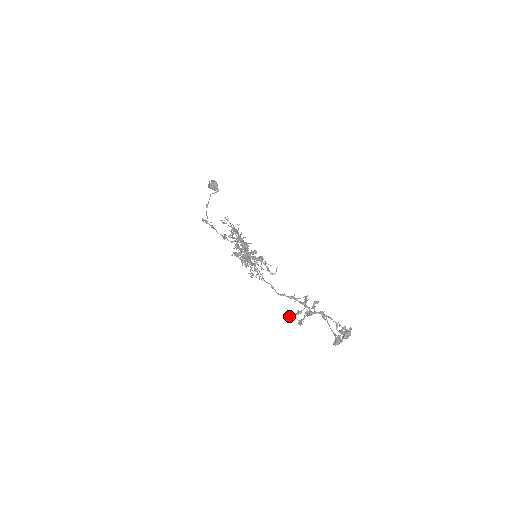
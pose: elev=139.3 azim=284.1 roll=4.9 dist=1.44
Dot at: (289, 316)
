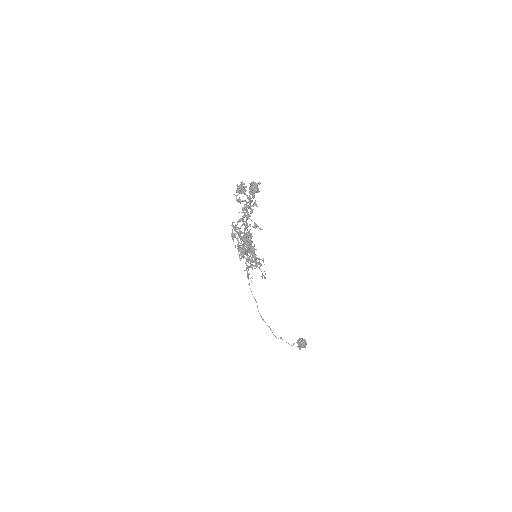
Dot at: (234, 233)
